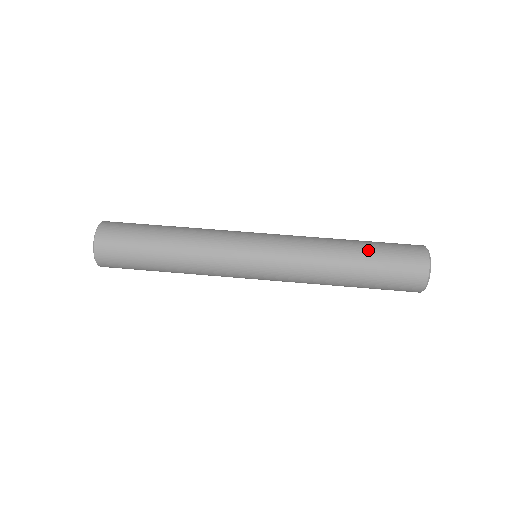
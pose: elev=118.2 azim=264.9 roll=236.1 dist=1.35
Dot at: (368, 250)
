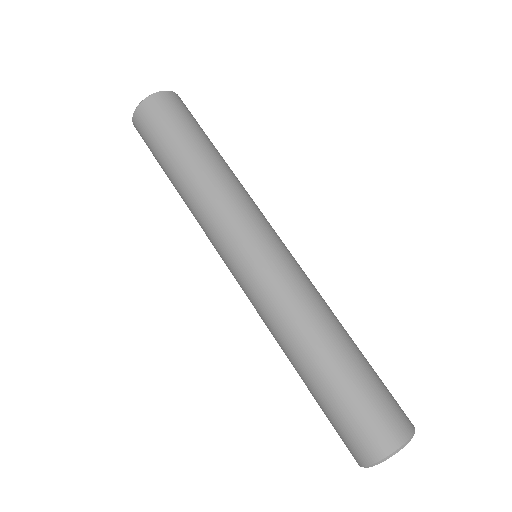
Dot at: (352, 367)
